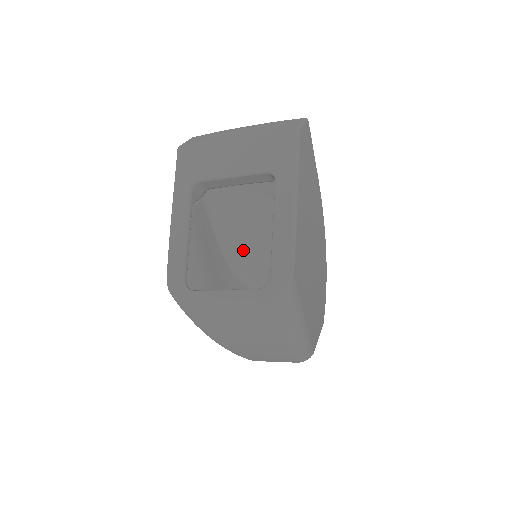
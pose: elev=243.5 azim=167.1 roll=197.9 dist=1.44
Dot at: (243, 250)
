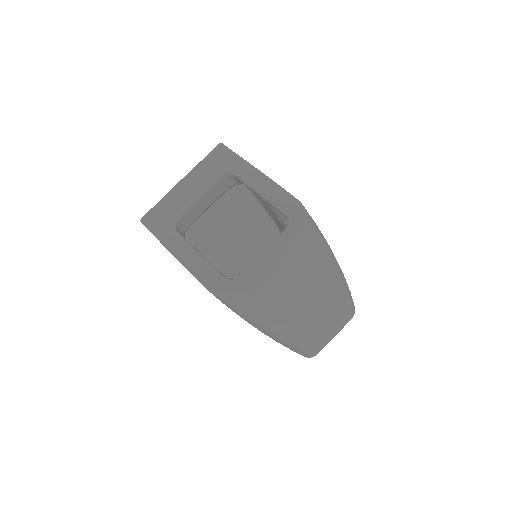
Dot at: (242, 264)
